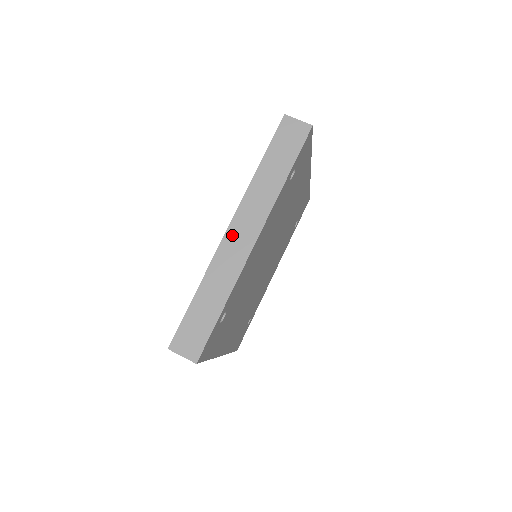
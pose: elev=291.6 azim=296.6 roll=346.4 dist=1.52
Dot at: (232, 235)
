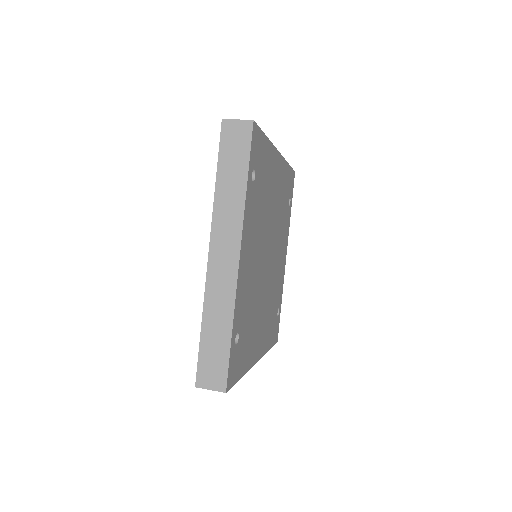
Dot at: (215, 260)
